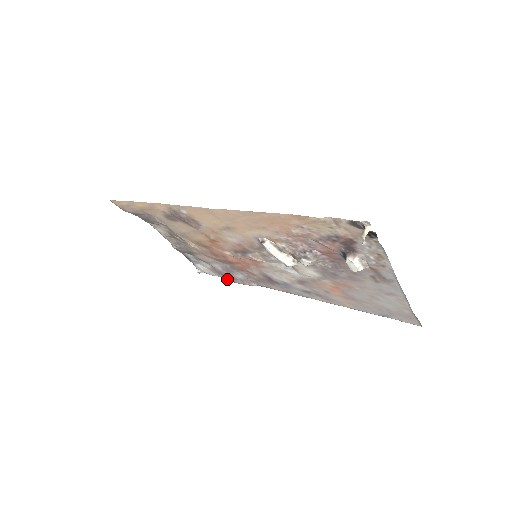
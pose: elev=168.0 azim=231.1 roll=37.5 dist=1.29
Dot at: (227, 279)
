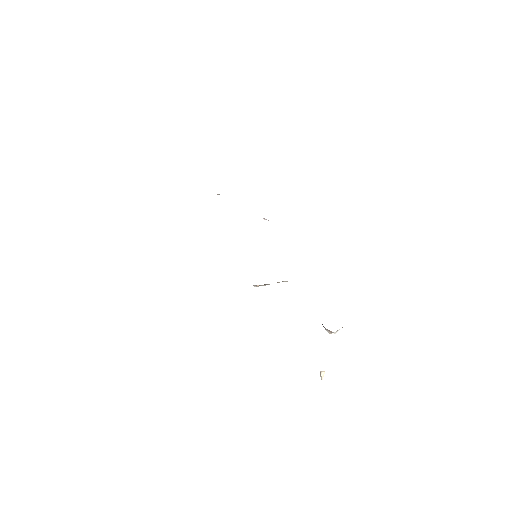
Dot at: occluded
